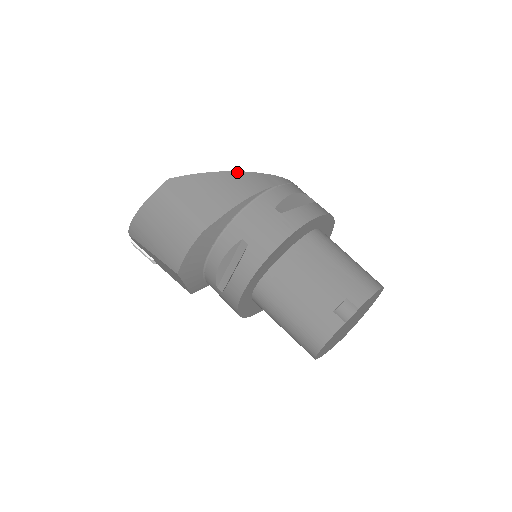
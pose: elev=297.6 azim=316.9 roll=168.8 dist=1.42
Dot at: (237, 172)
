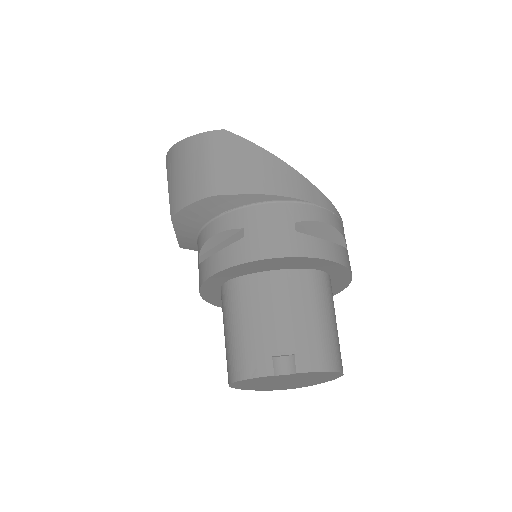
Dot at: (289, 166)
